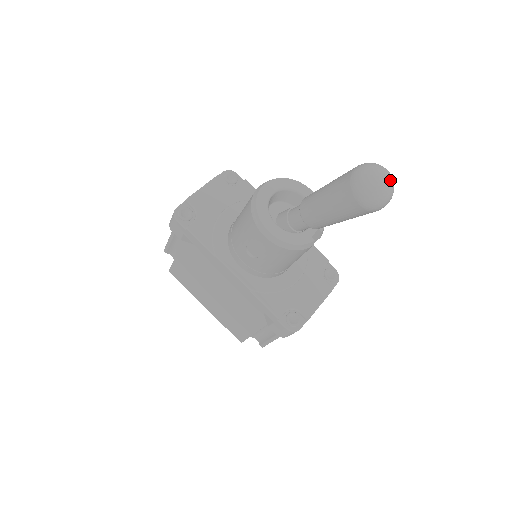
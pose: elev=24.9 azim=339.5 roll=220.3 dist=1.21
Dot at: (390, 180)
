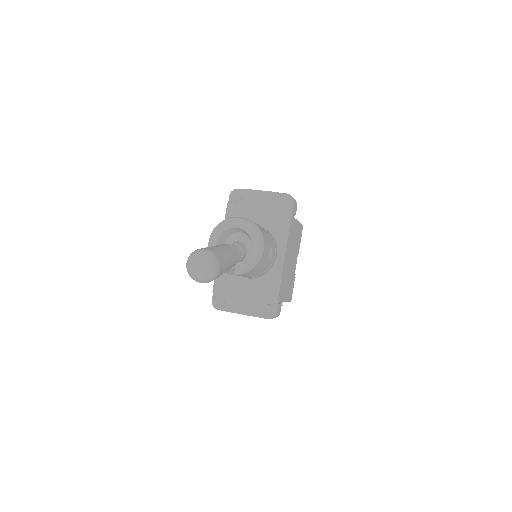
Dot at: (199, 271)
